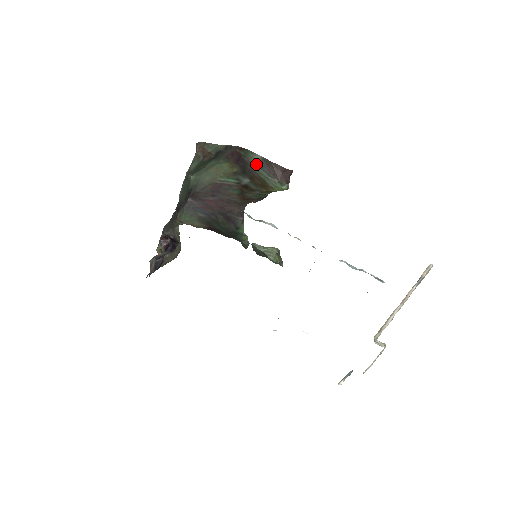
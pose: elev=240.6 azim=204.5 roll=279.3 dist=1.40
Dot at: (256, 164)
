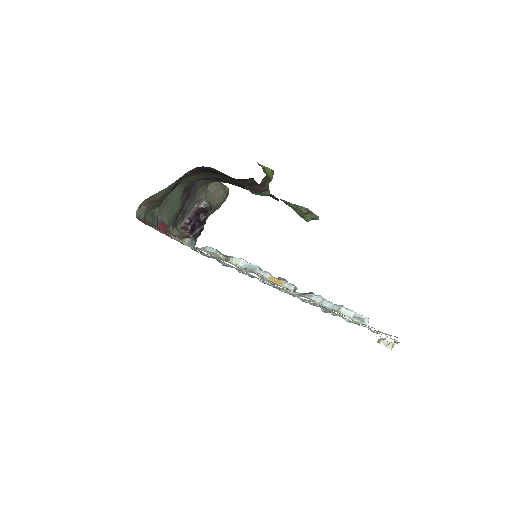
Dot at: occluded
